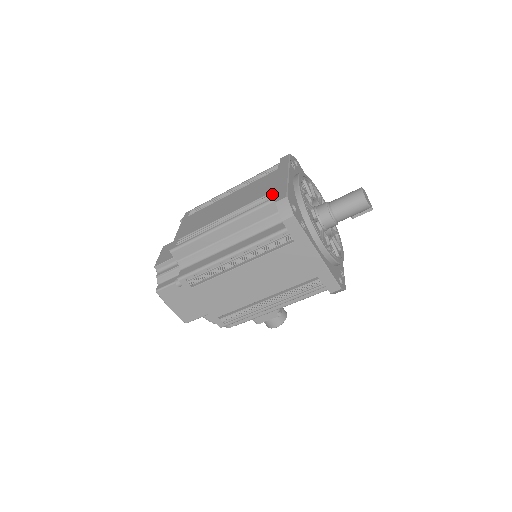
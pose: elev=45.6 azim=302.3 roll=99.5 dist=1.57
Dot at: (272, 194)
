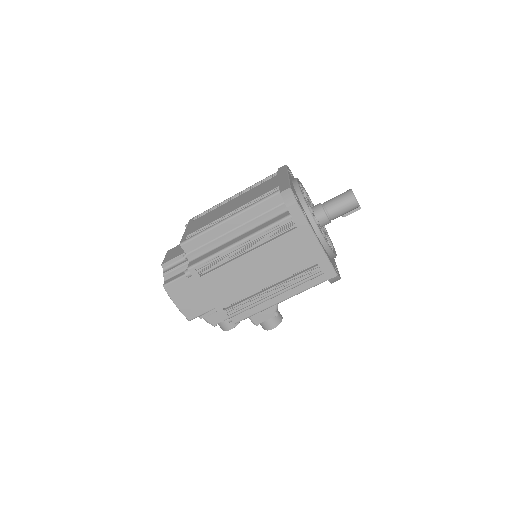
Dot at: (276, 189)
